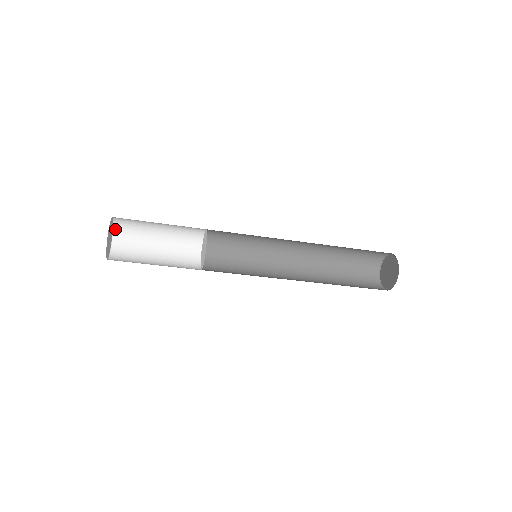
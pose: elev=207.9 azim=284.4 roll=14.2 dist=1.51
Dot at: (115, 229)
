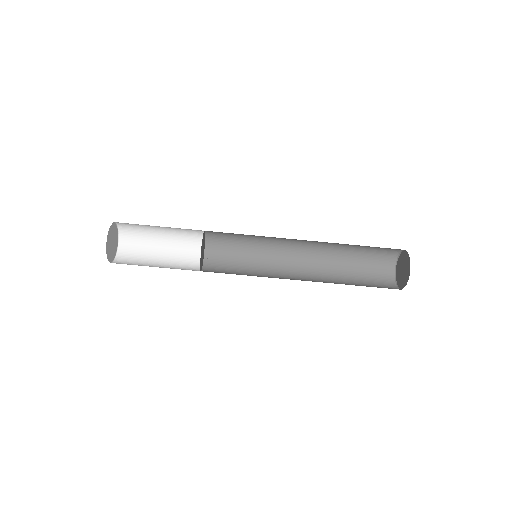
Dot at: (120, 246)
